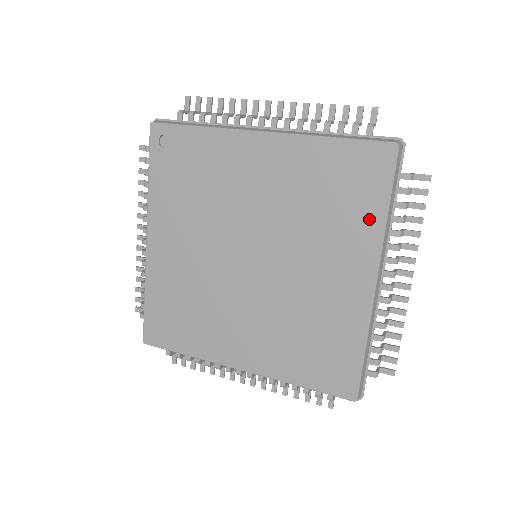
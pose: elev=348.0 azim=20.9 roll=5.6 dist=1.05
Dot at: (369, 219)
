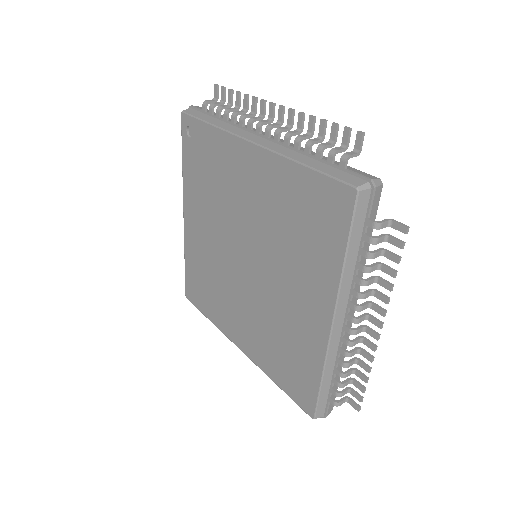
Dot at: (329, 260)
